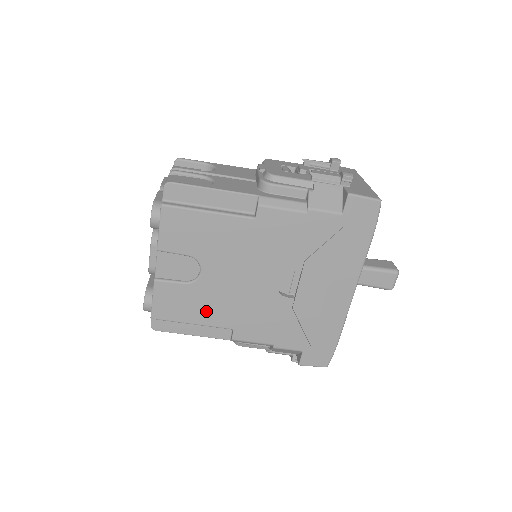
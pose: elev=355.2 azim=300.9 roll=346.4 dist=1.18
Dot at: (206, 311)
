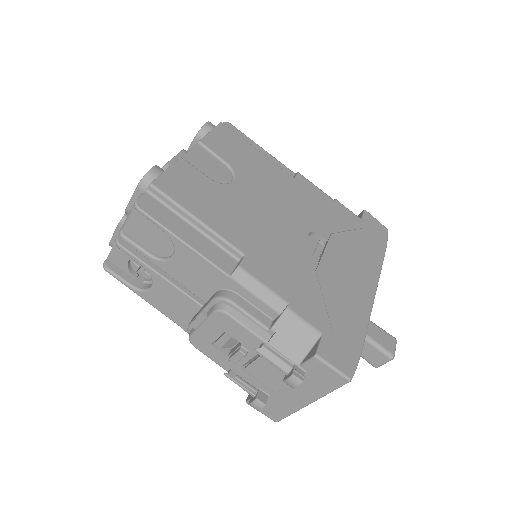
Dot at: (221, 216)
